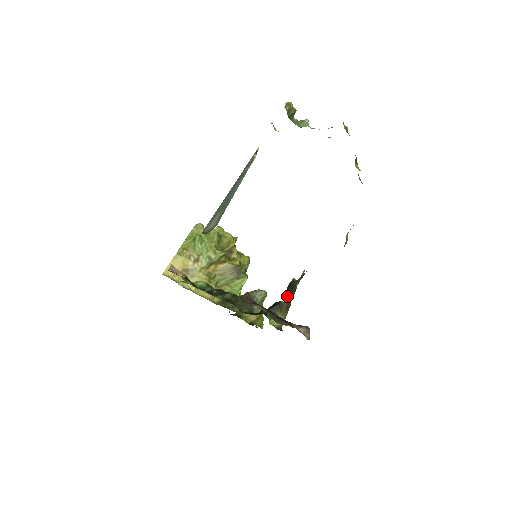
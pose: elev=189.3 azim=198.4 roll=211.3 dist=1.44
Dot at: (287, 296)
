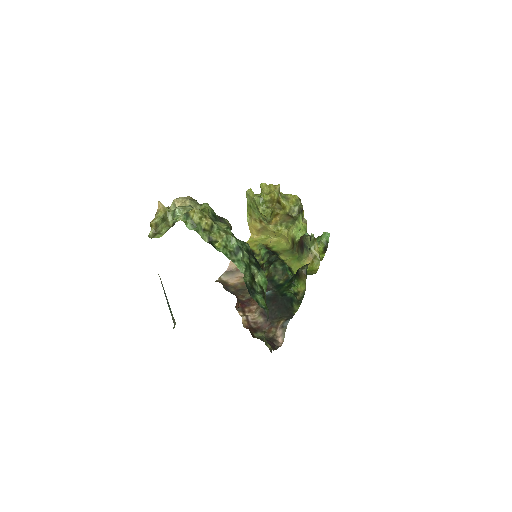
Dot at: occluded
